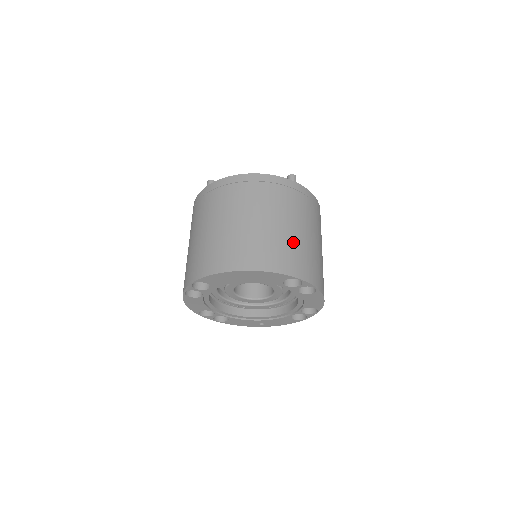
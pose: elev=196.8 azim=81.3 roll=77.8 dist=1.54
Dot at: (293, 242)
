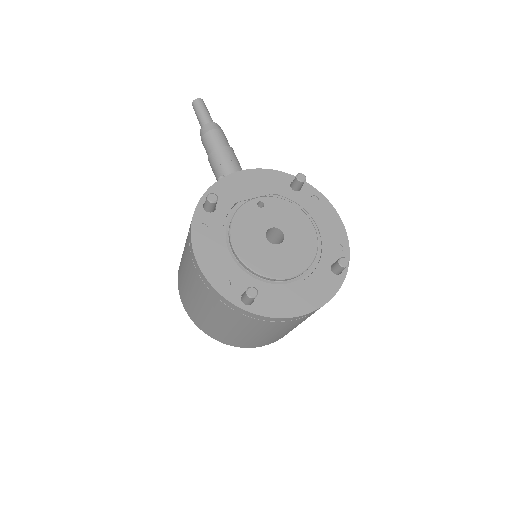
Dot at: occluded
